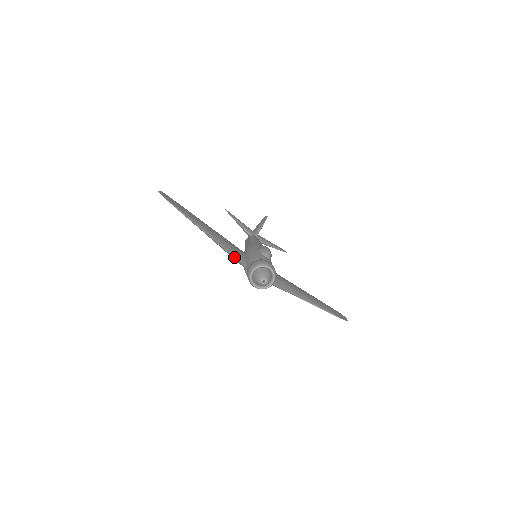
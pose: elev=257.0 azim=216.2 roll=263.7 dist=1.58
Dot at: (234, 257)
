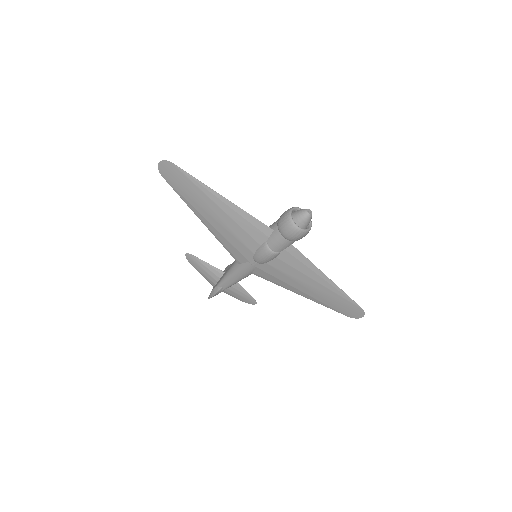
Dot at: (256, 219)
